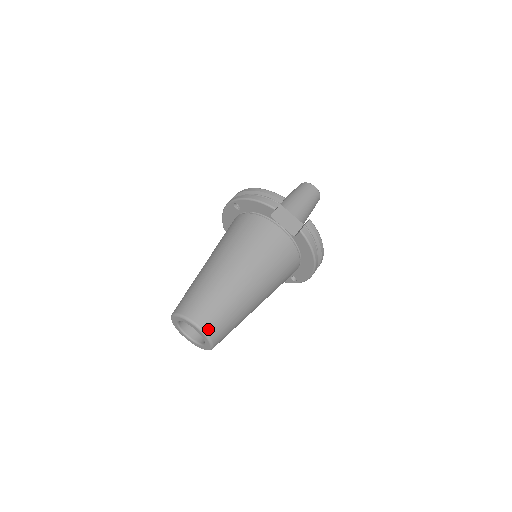
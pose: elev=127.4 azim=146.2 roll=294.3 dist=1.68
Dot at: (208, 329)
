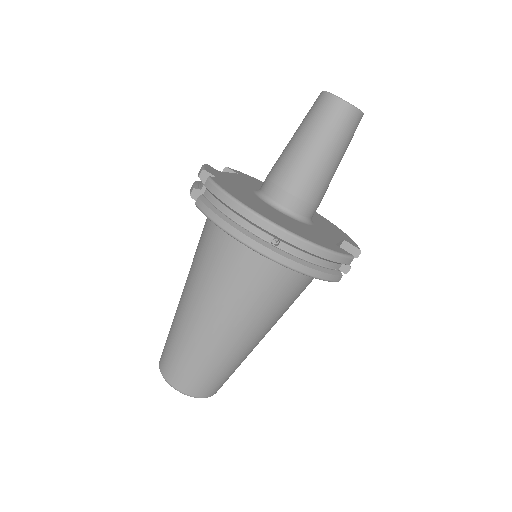
Dot at: occluded
